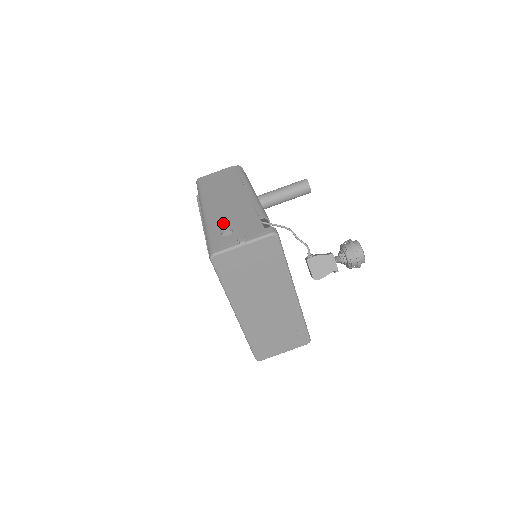
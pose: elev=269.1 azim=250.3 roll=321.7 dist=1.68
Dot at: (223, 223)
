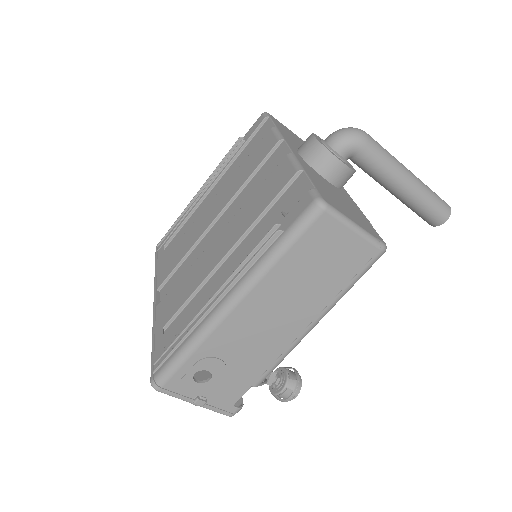
Dot at: (217, 360)
